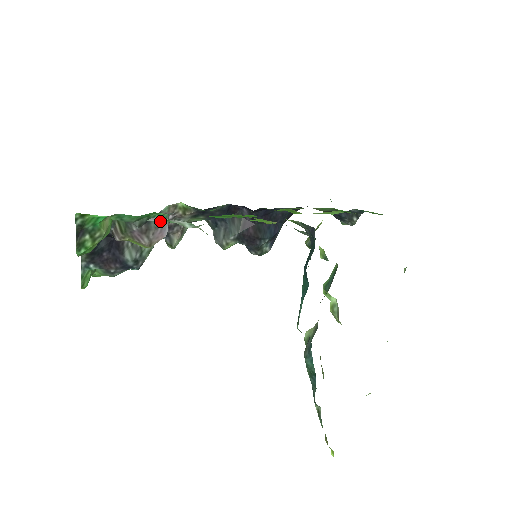
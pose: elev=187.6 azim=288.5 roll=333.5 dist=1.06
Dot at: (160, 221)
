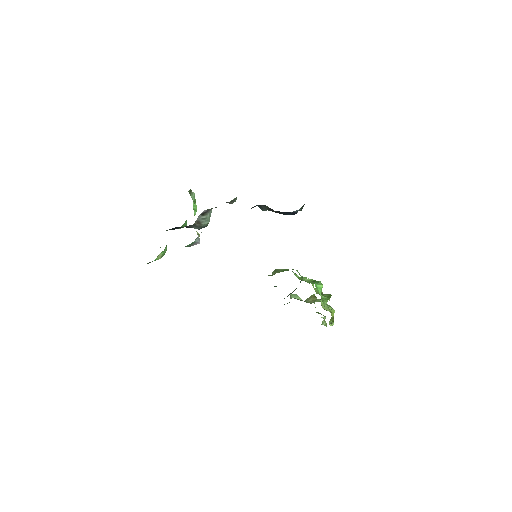
Dot at: occluded
